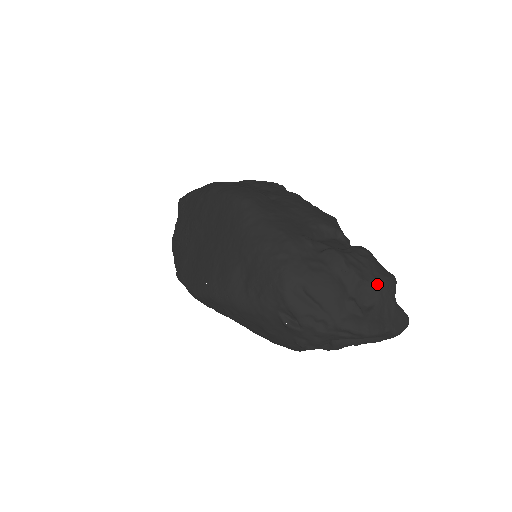
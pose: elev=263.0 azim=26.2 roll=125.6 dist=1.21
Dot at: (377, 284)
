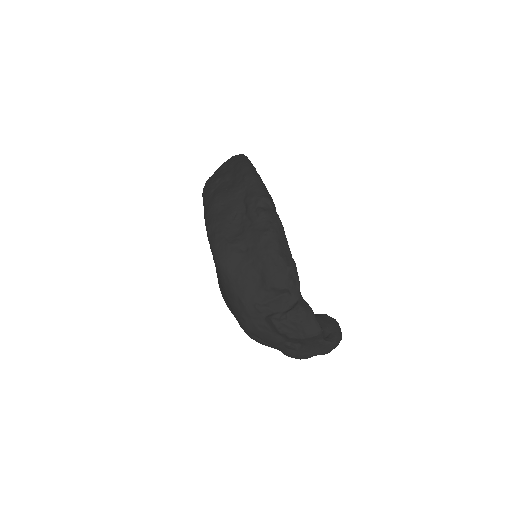
Dot at: (303, 339)
